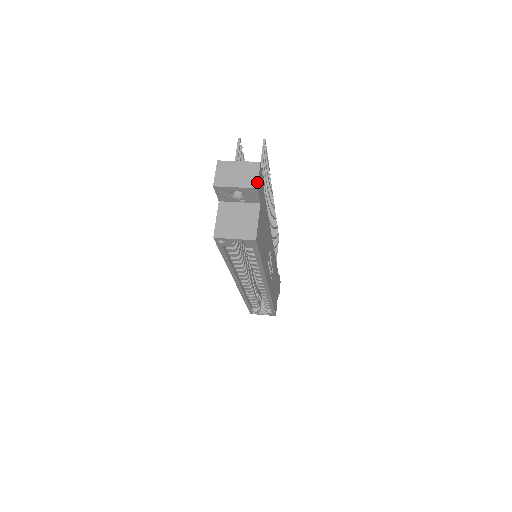
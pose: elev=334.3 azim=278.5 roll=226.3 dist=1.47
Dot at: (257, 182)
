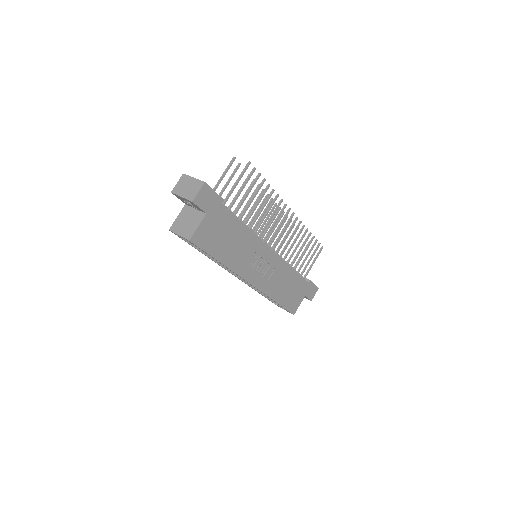
Dot at: (194, 197)
